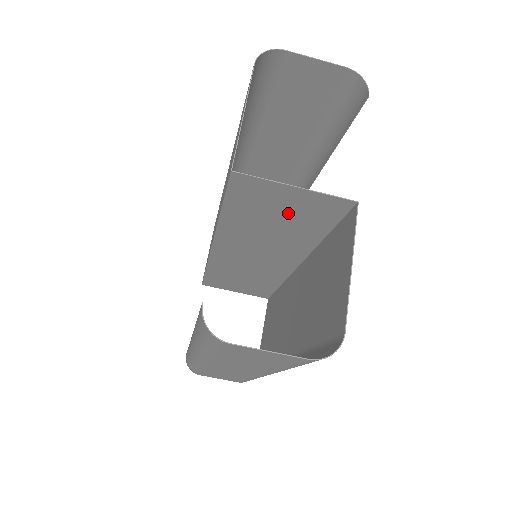
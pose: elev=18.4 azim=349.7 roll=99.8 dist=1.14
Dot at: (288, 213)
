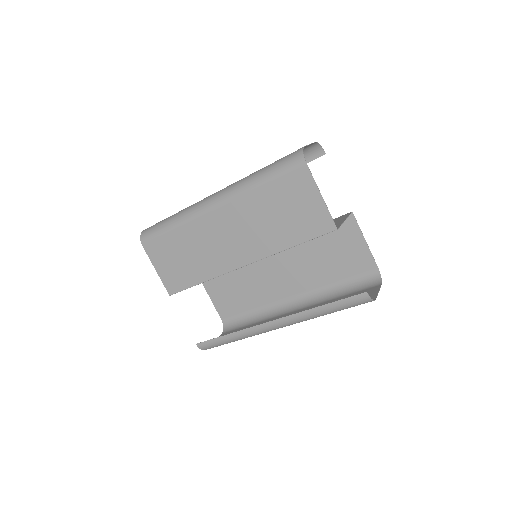
Dot at: occluded
